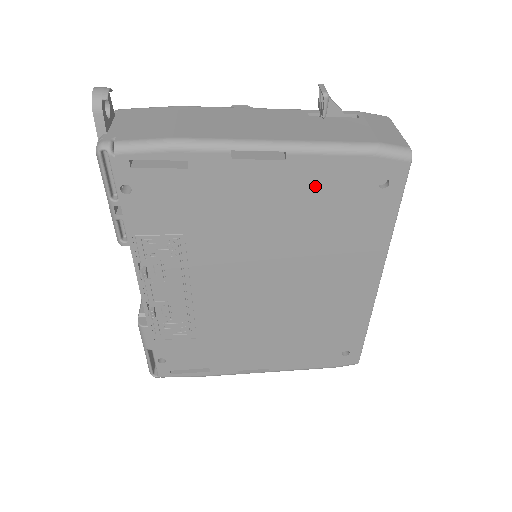
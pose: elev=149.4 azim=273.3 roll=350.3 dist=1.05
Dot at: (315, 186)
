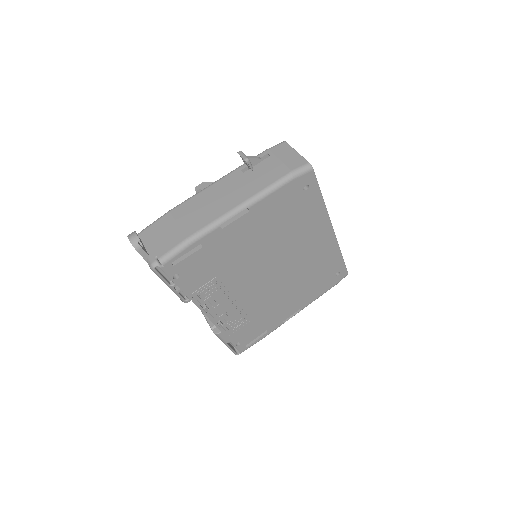
Dot at: (271, 212)
